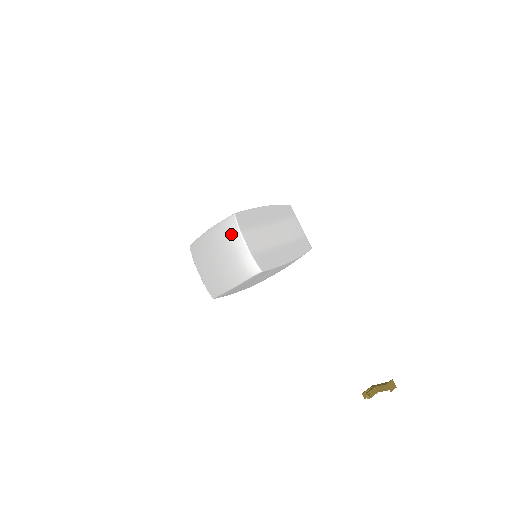
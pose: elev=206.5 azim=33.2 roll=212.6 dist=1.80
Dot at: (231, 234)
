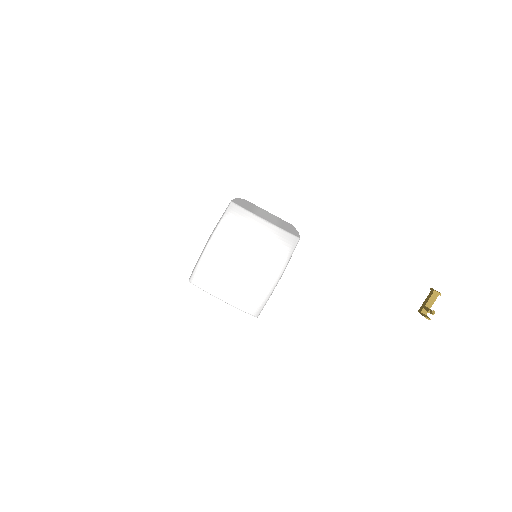
Dot at: (244, 221)
